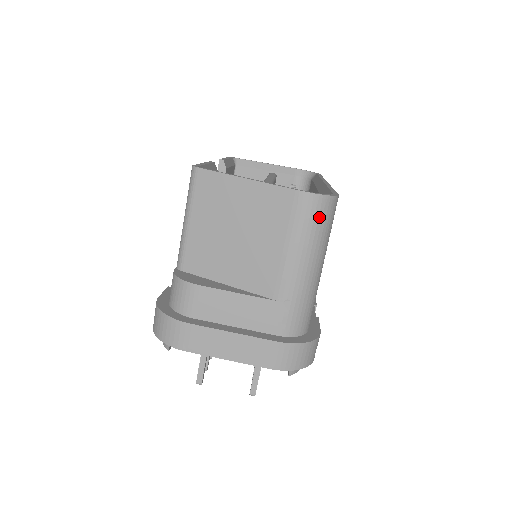
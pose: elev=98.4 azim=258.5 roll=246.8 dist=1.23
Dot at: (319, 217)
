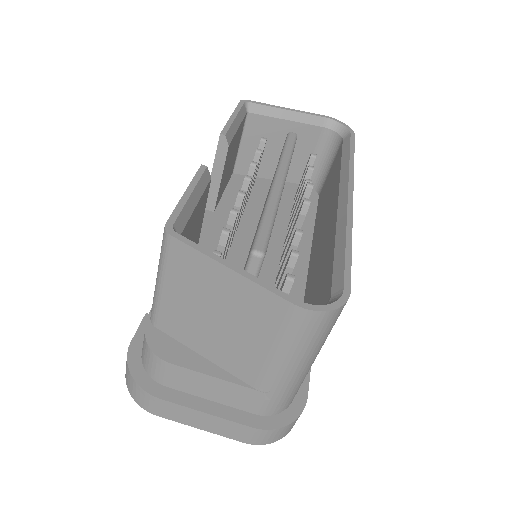
Dot at: (317, 329)
